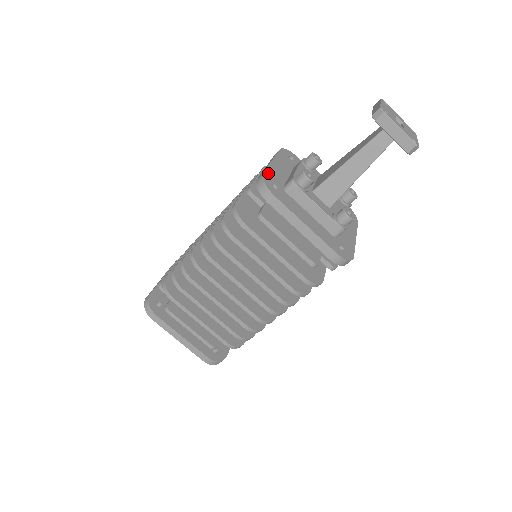
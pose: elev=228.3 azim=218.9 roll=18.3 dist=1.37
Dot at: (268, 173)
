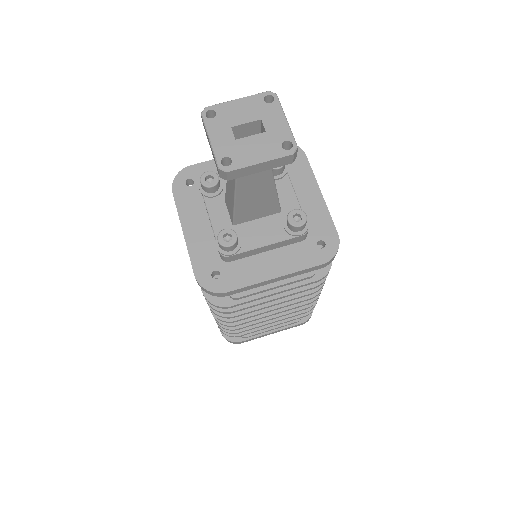
Dot at: (200, 167)
